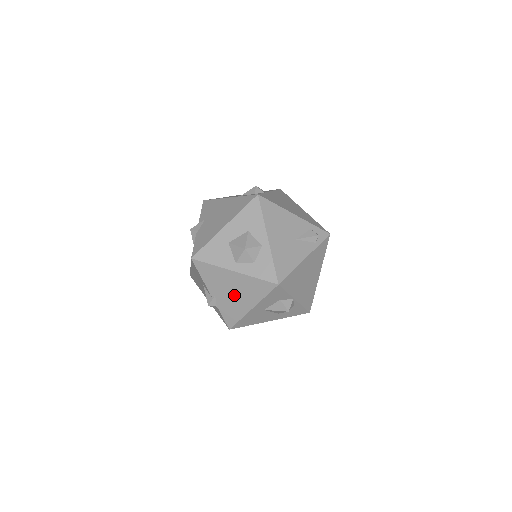
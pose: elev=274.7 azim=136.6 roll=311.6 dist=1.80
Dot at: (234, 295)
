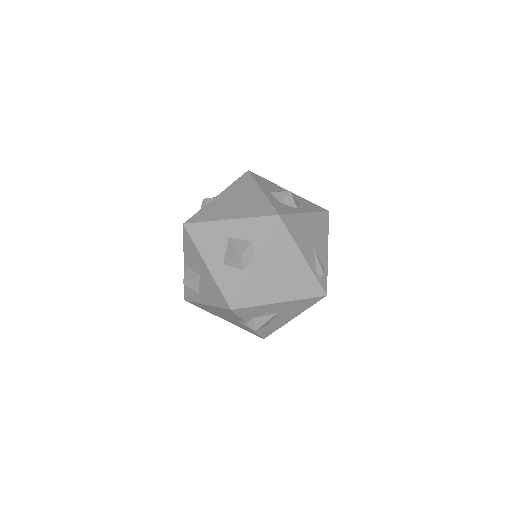
Dot at: (234, 204)
